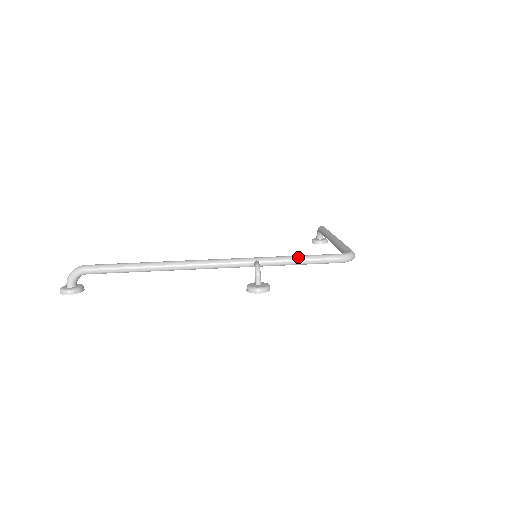
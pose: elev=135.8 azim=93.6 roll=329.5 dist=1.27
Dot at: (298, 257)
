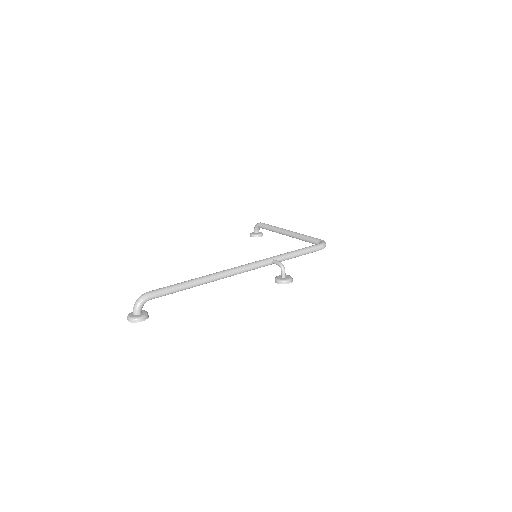
Dot at: (298, 251)
